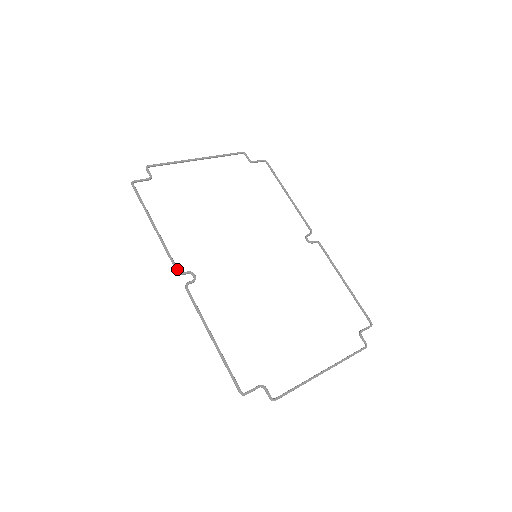
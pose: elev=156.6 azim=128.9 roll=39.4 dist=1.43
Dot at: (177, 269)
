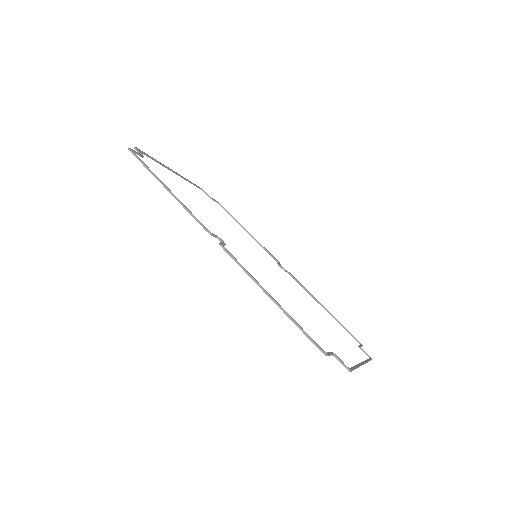
Dot at: occluded
